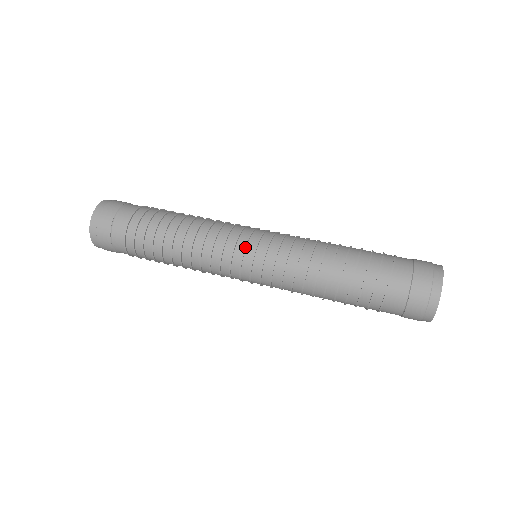
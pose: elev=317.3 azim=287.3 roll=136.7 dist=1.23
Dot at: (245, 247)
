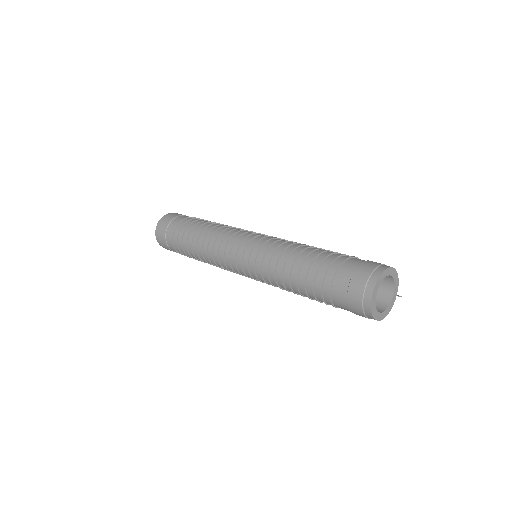
Dot at: (238, 247)
